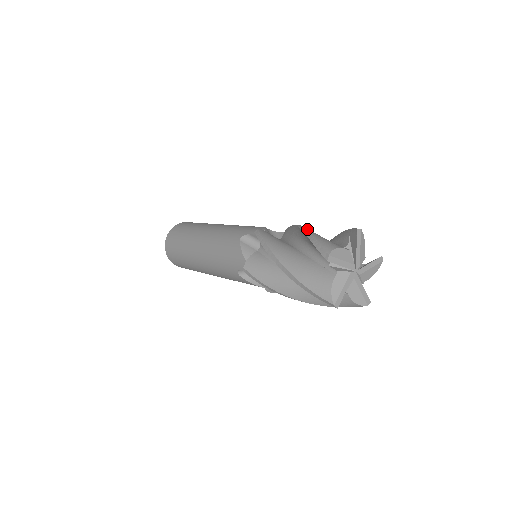
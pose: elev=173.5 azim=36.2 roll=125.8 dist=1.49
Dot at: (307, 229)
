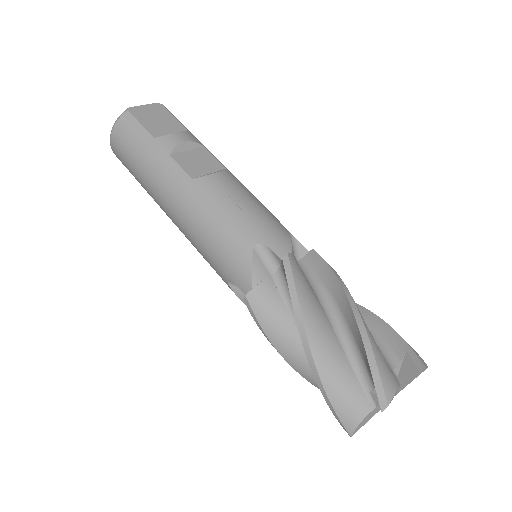
Dot at: (315, 367)
